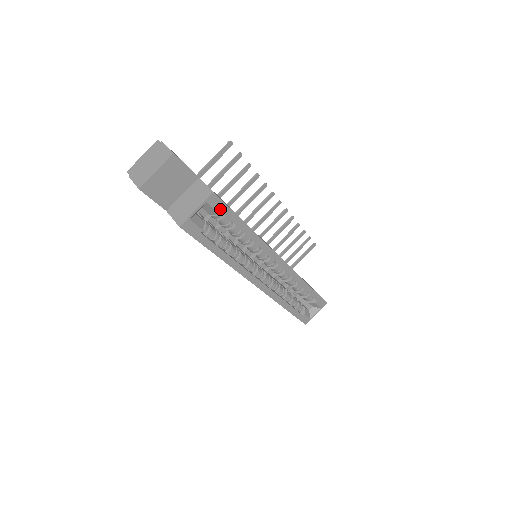
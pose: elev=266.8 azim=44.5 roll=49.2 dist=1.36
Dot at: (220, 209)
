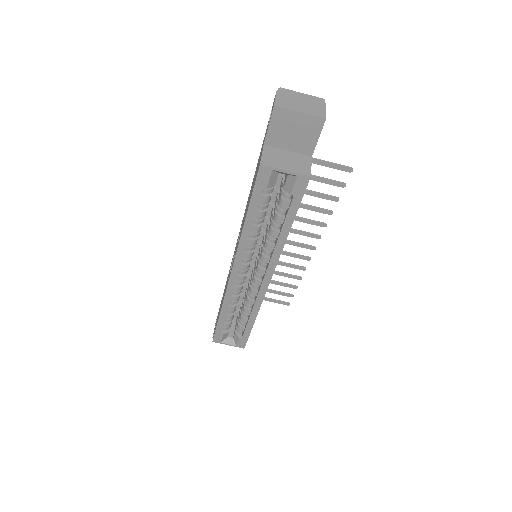
Dot at: (296, 193)
